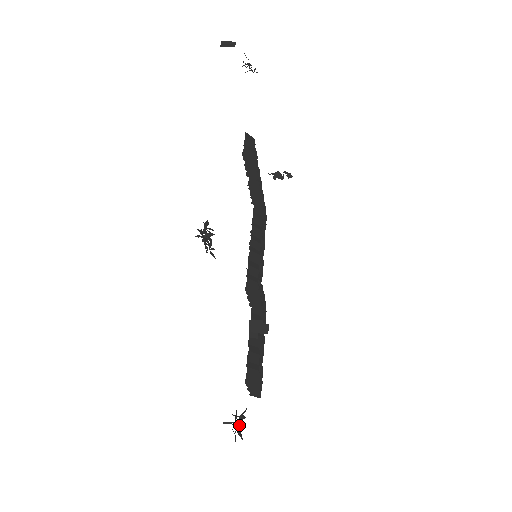
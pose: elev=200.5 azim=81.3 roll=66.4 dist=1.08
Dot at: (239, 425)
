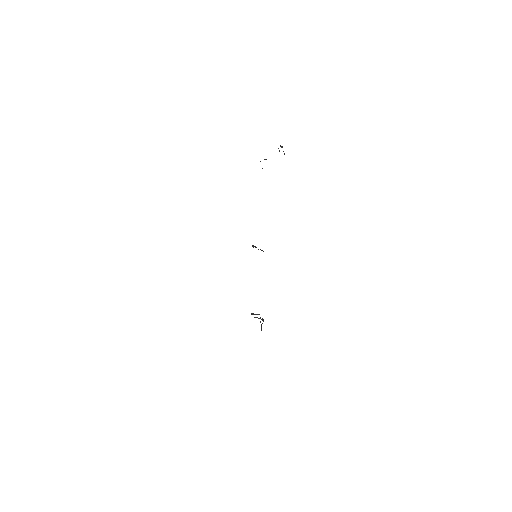
Dot at: occluded
